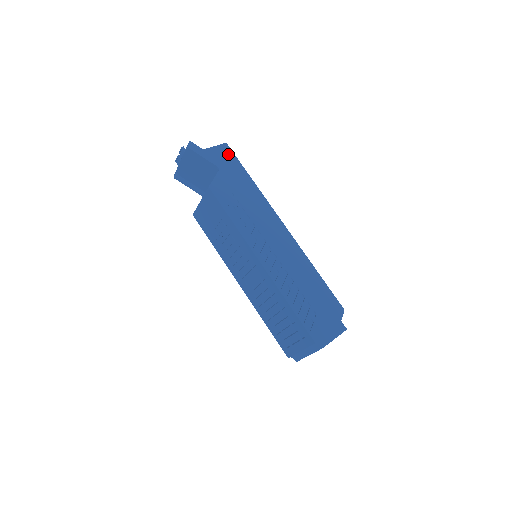
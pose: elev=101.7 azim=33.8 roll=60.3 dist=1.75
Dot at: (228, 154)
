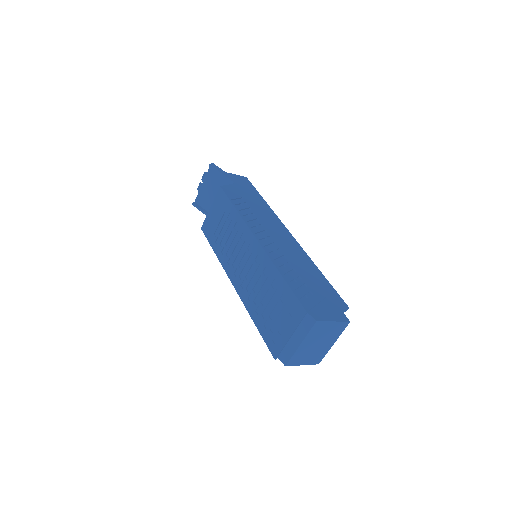
Dot at: (246, 182)
